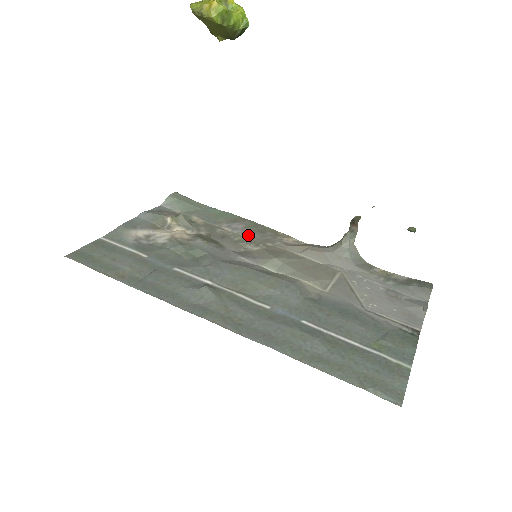
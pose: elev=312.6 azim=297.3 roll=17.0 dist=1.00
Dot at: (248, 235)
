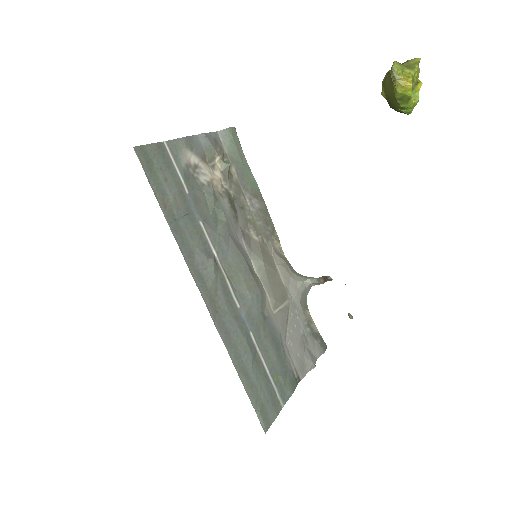
Dot at: (257, 219)
